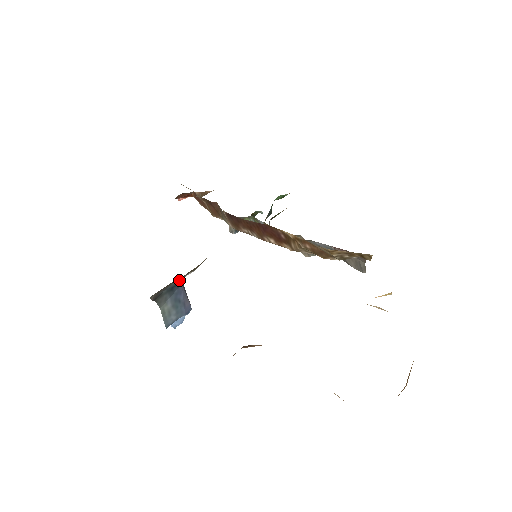
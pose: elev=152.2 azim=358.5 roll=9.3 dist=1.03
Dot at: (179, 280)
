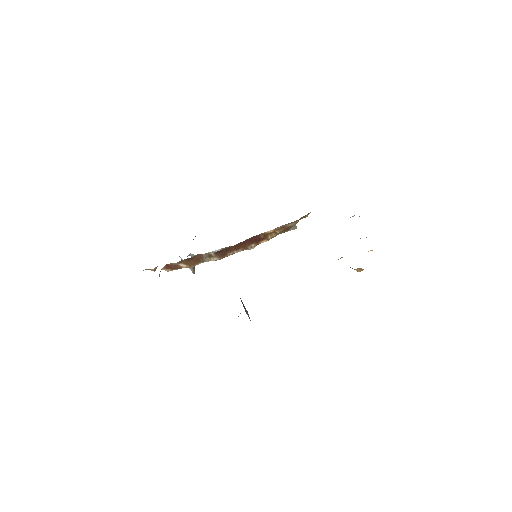
Dot at: occluded
